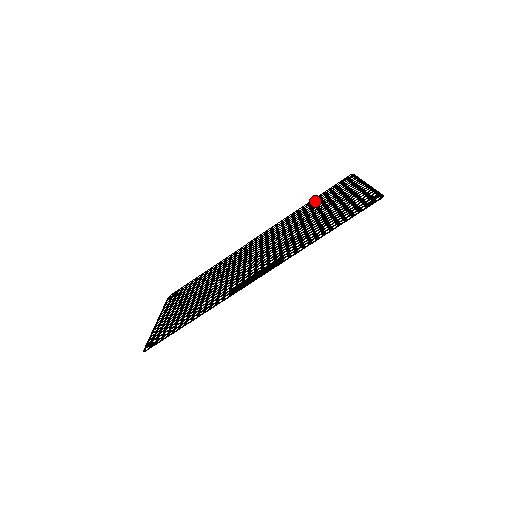
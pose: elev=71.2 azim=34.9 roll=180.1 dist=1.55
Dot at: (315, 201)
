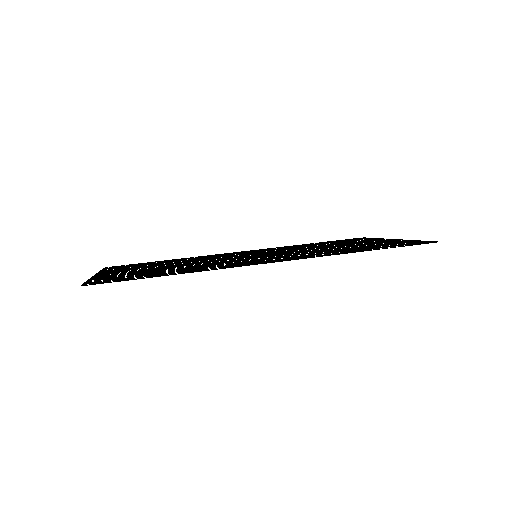
Dot at: occluded
